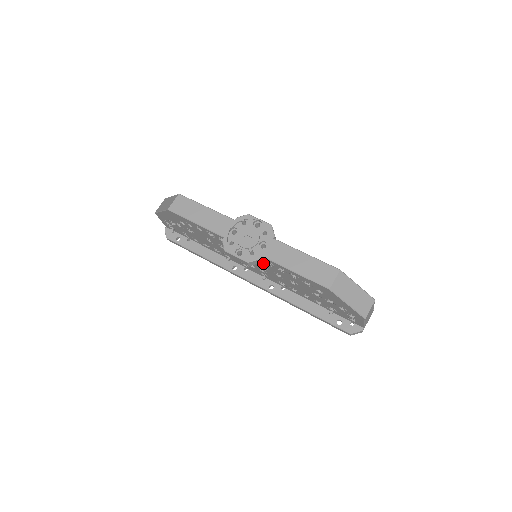
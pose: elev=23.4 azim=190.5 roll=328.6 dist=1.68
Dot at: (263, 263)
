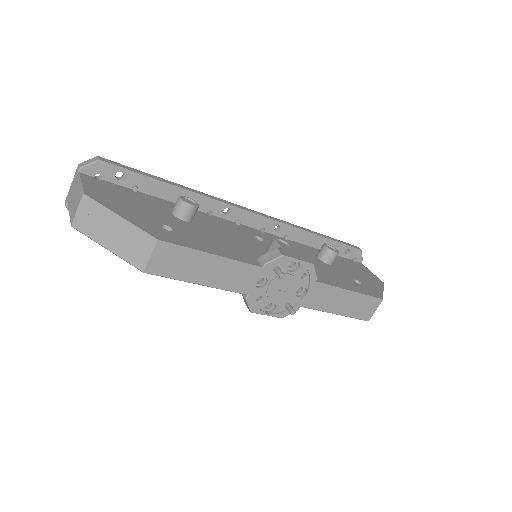
Dot at: occluded
